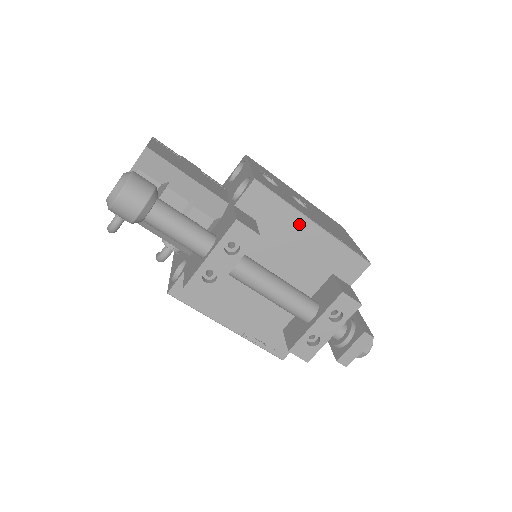
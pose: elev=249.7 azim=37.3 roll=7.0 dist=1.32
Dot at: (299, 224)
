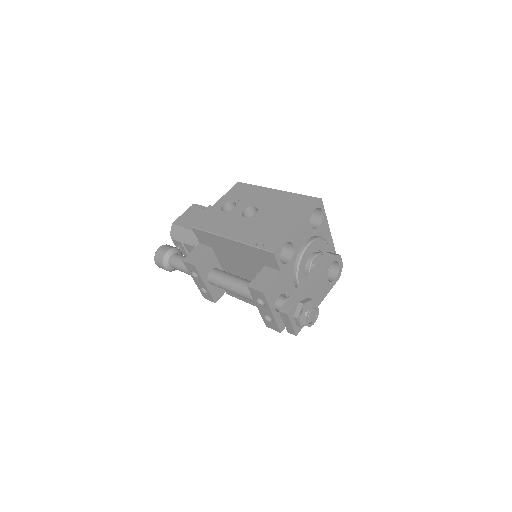
Dot at: (224, 242)
